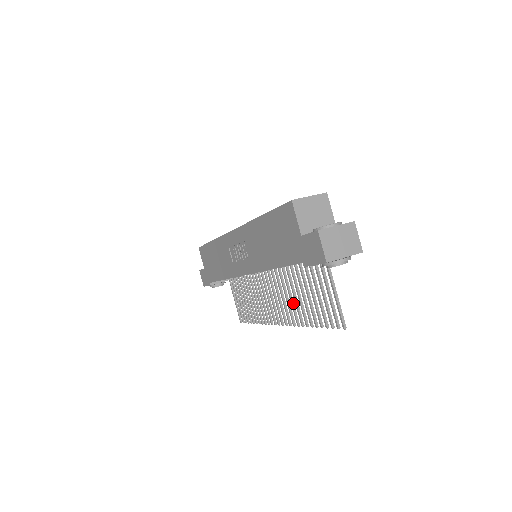
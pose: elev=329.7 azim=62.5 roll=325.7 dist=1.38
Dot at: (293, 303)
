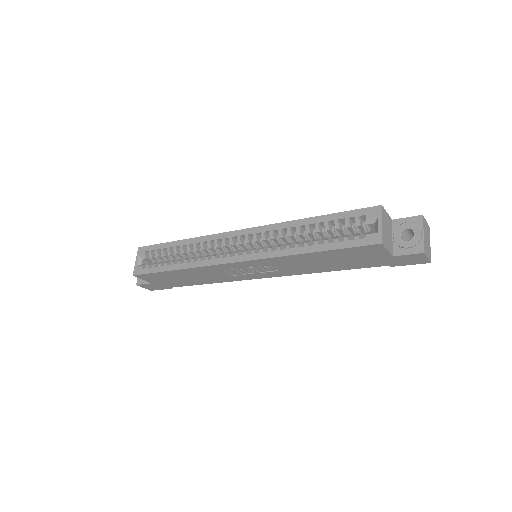
Dot at: occluded
